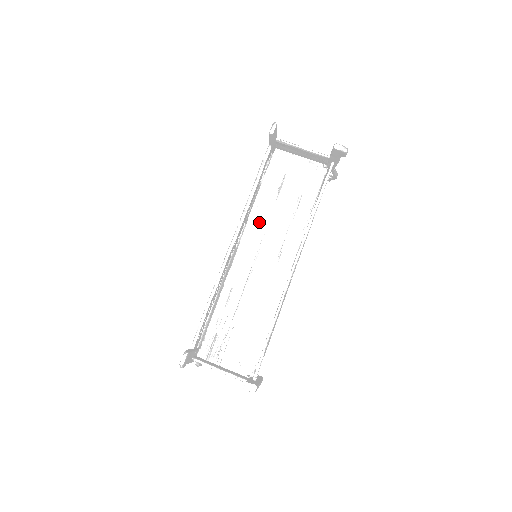
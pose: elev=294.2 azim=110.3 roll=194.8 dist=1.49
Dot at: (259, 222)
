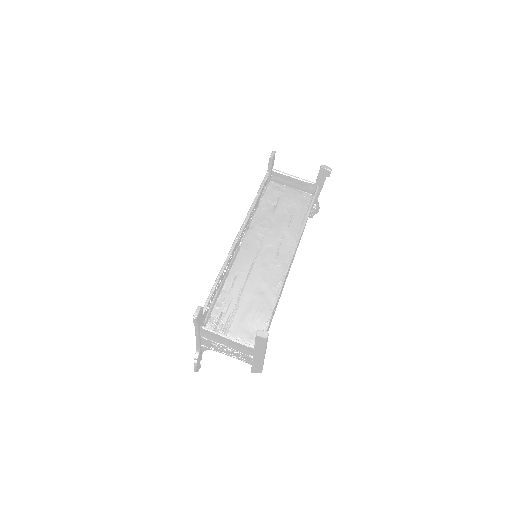
Dot at: (259, 228)
